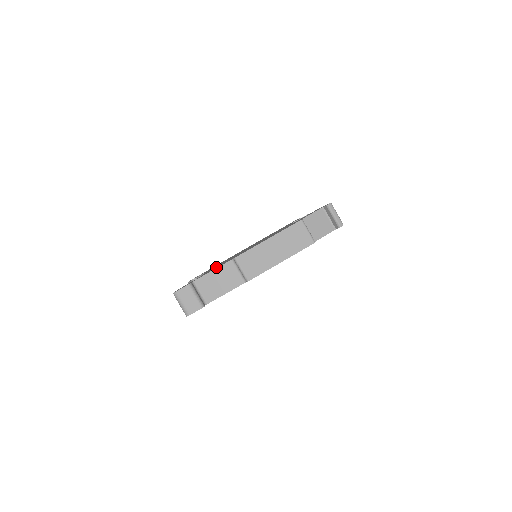
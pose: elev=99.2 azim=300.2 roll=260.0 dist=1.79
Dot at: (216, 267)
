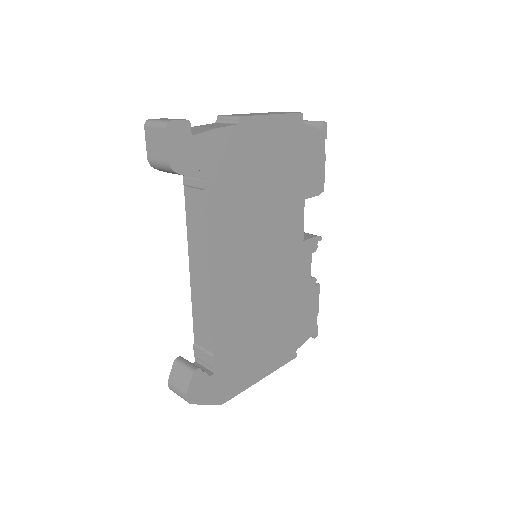
Dot at: occluded
